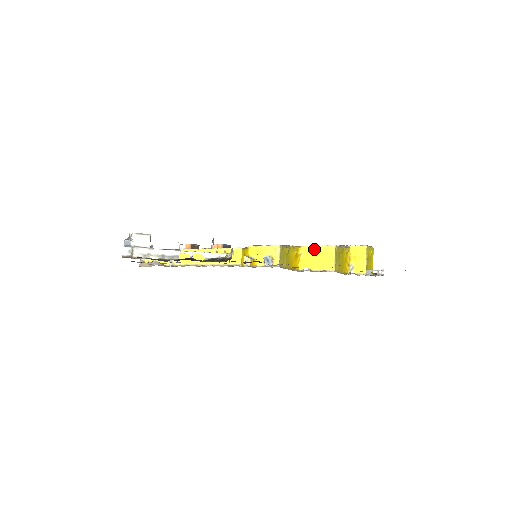
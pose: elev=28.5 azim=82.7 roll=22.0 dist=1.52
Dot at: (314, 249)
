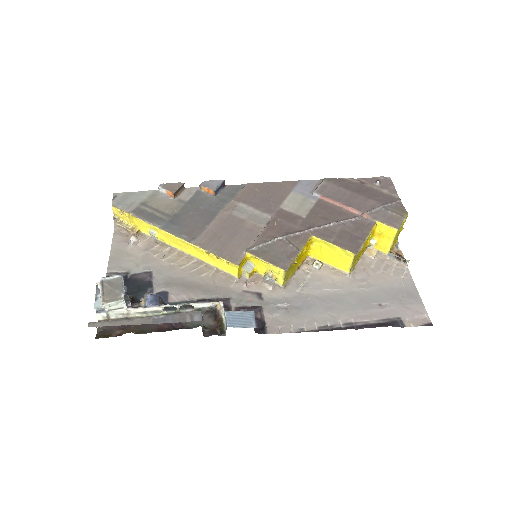
Dot at: (329, 245)
